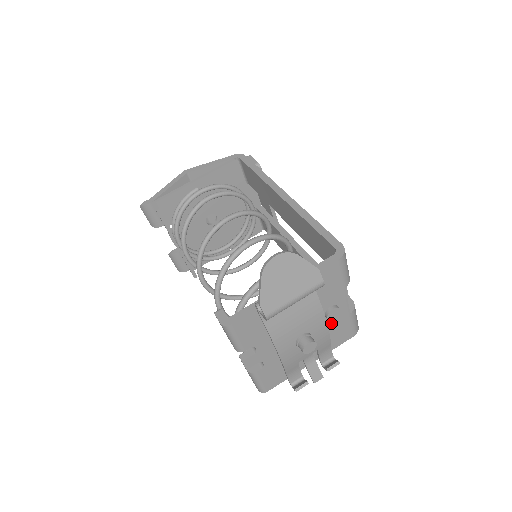
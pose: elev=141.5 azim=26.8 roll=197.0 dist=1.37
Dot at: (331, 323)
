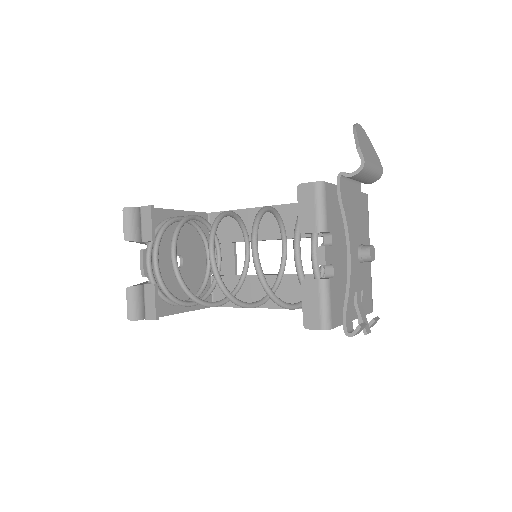
Dot at: occluded
